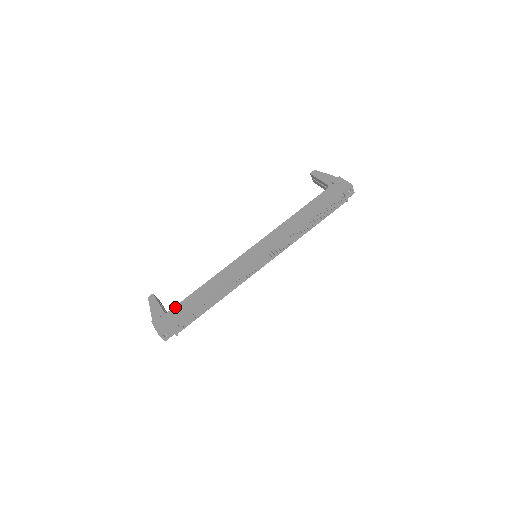
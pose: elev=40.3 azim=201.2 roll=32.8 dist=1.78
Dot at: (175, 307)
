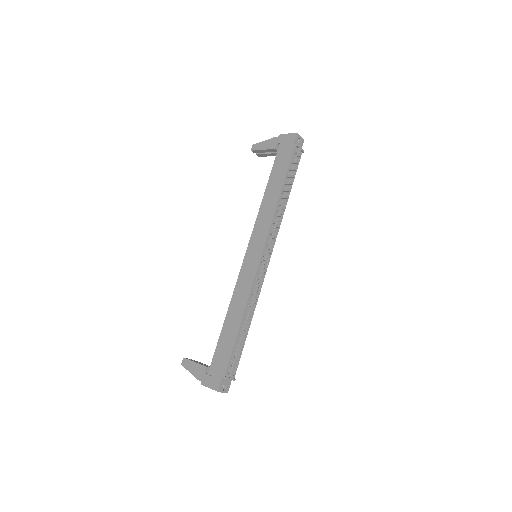
Dot at: (214, 355)
